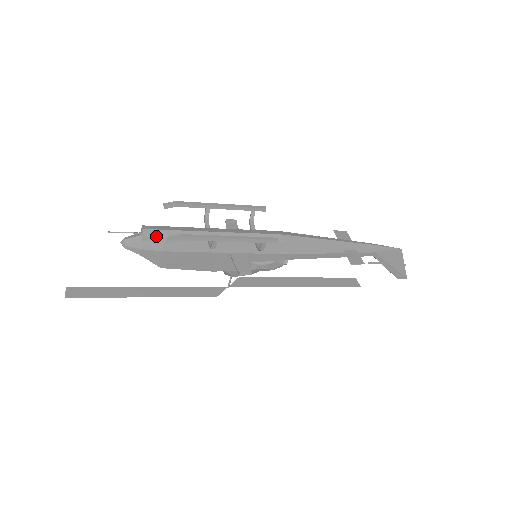
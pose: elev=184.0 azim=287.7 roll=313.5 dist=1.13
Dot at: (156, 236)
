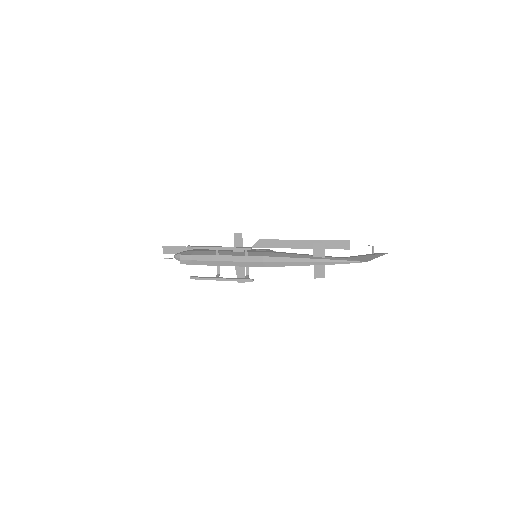
Dot at: (188, 264)
